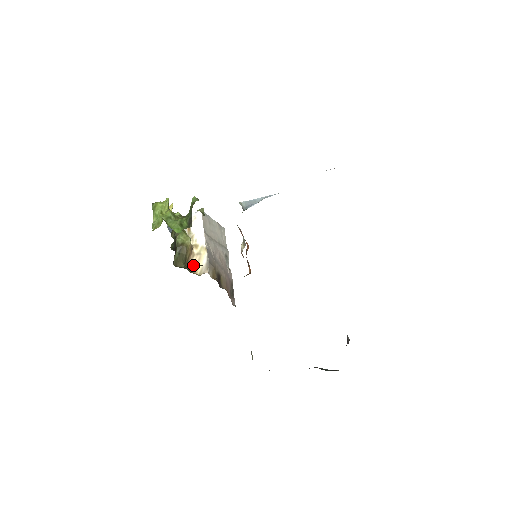
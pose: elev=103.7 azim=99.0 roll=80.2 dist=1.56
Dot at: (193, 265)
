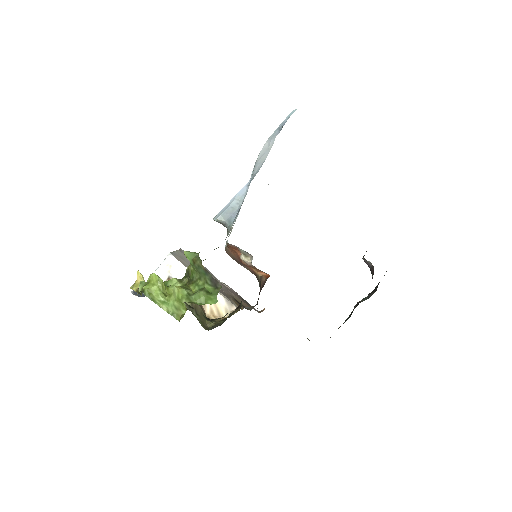
Dot at: (212, 312)
